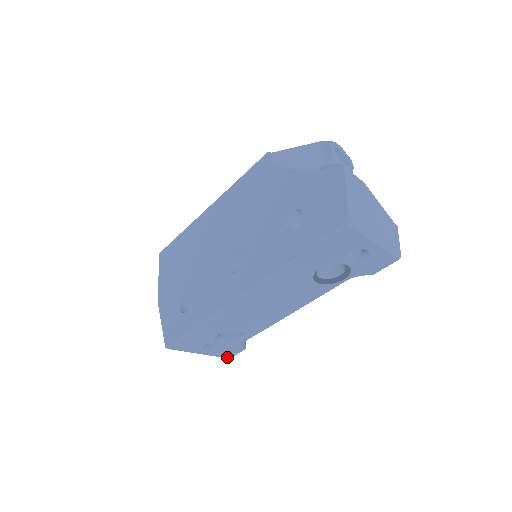
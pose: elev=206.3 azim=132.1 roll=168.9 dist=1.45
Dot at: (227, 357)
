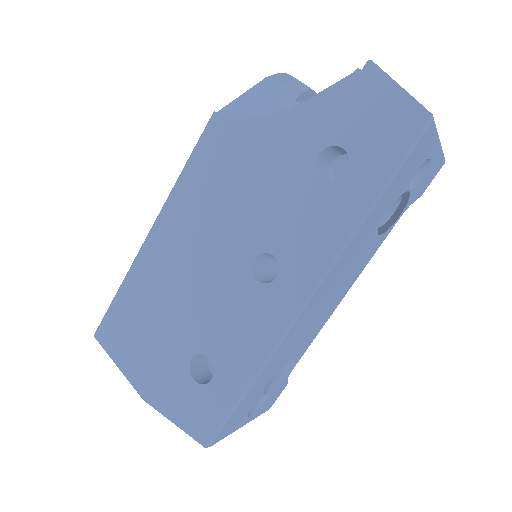
Dot at: (268, 409)
